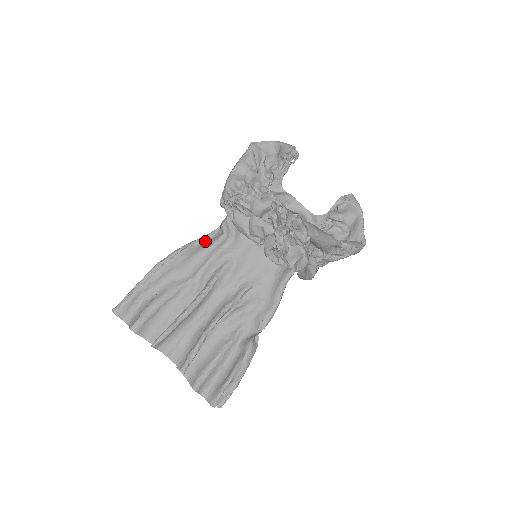
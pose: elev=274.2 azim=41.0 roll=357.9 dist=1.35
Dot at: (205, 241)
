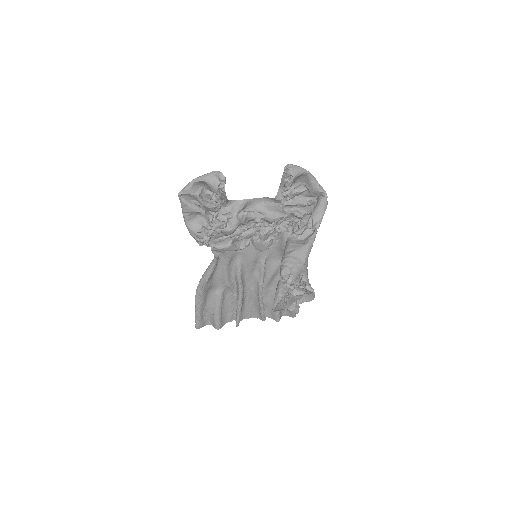
Dot at: (213, 270)
